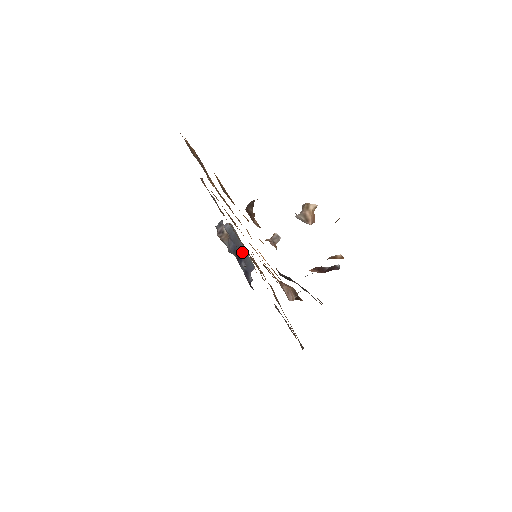
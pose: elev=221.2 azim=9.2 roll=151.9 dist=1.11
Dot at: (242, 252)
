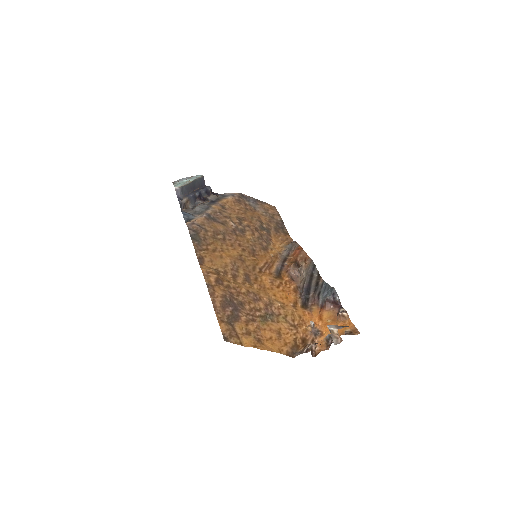
Dot at: (194, 185)
